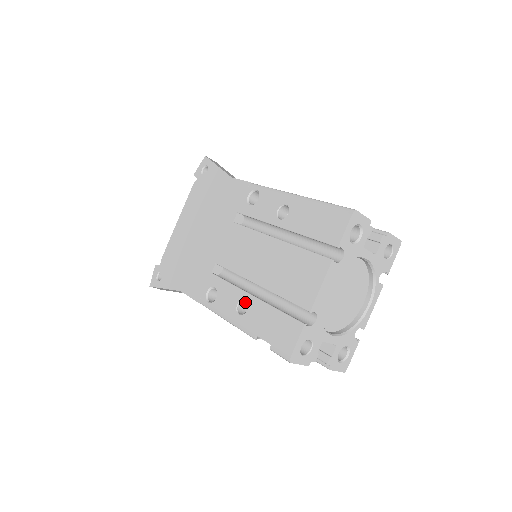
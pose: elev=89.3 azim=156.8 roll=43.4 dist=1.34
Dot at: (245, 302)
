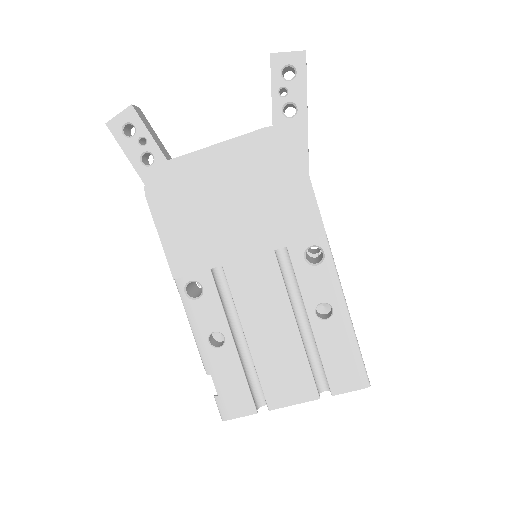
Dot at: (221, 330)
